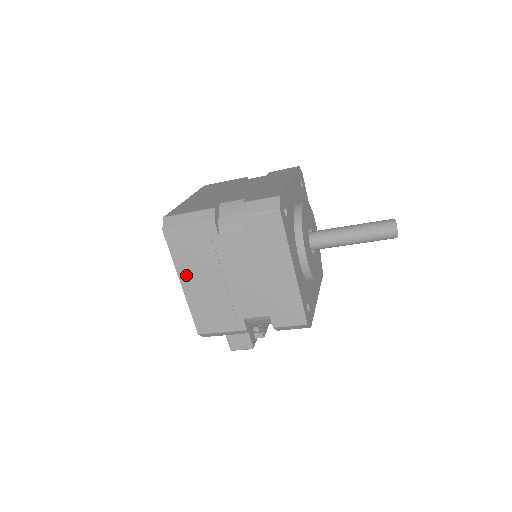
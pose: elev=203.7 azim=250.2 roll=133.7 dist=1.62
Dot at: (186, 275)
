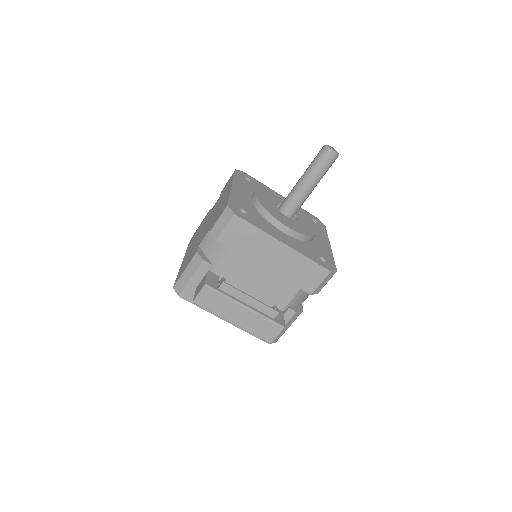
Dot at: occluded
